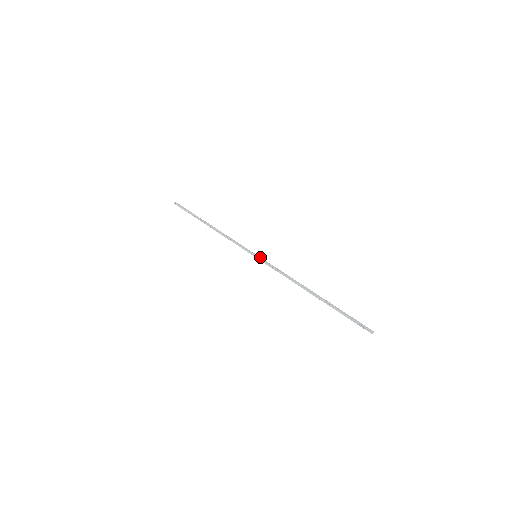
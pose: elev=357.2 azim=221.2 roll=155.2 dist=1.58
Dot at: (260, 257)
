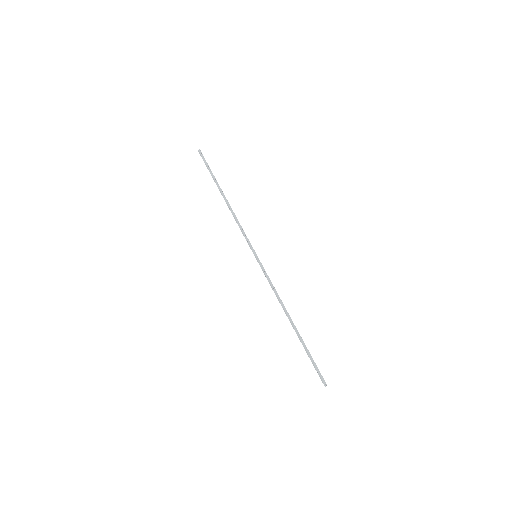
Dot at: (259, 260)
